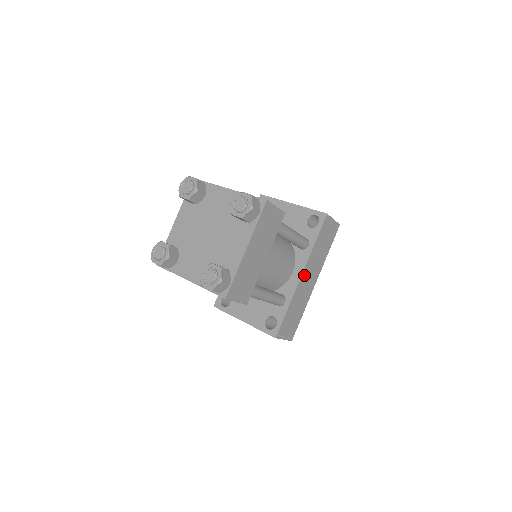
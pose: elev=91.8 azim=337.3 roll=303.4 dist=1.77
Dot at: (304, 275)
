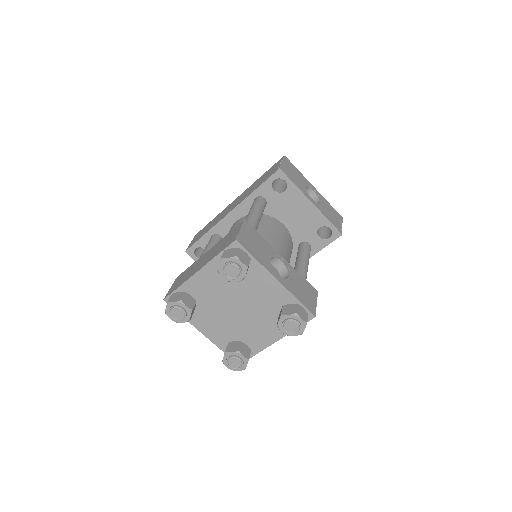
Dot at: occluded
